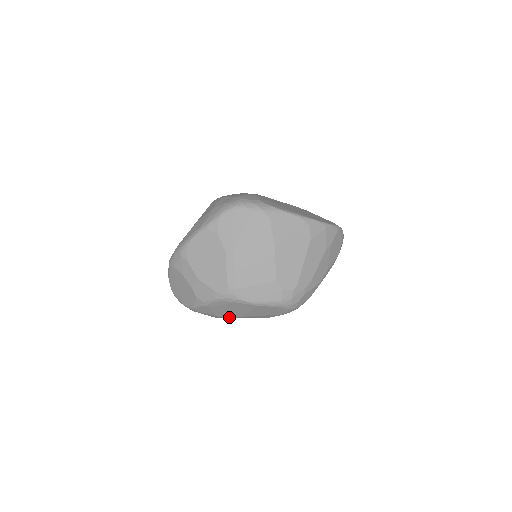
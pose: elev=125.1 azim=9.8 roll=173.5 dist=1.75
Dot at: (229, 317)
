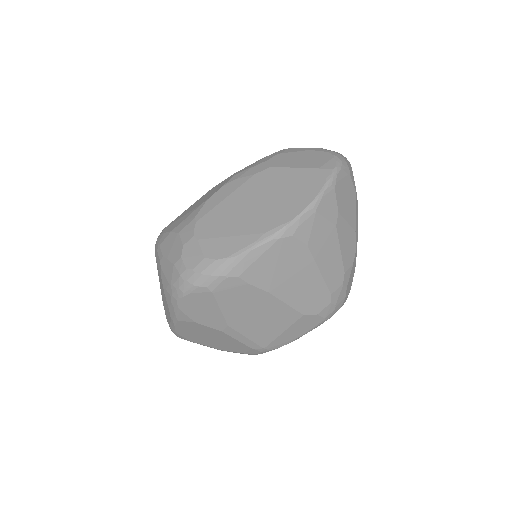
Dot at: occluded
